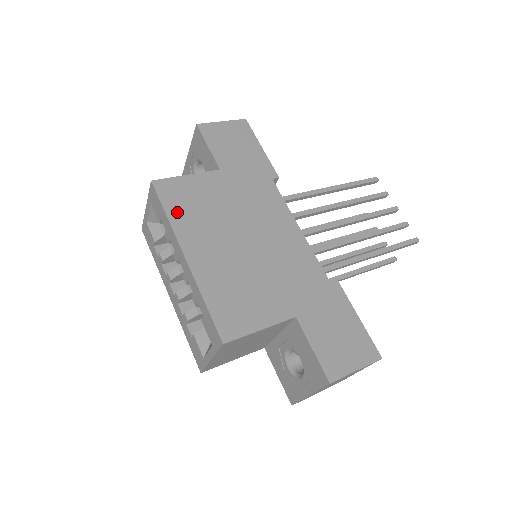
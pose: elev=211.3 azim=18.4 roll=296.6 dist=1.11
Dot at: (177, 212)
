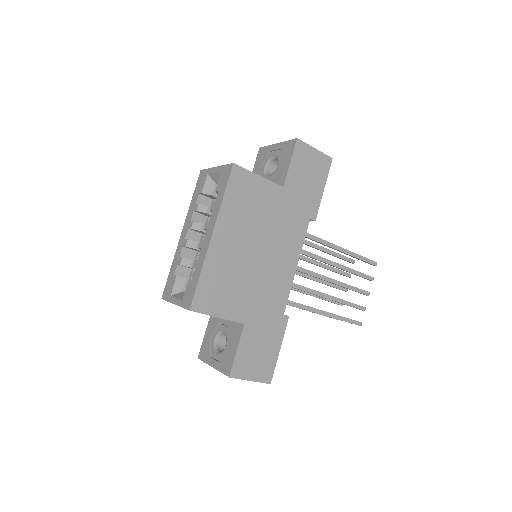
Dot at: (232, 200)
